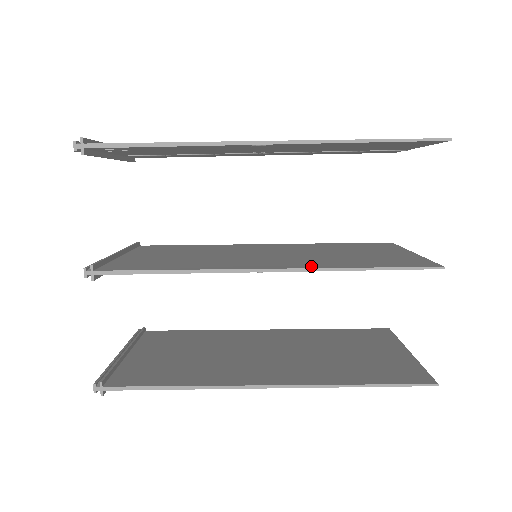
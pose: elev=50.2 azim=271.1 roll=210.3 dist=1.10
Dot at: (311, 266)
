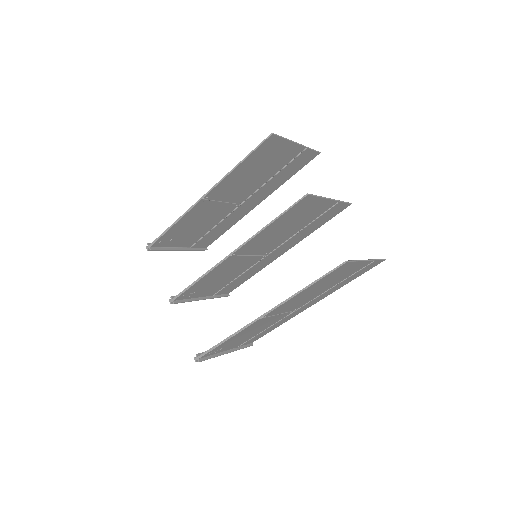
Dot at: occluded
